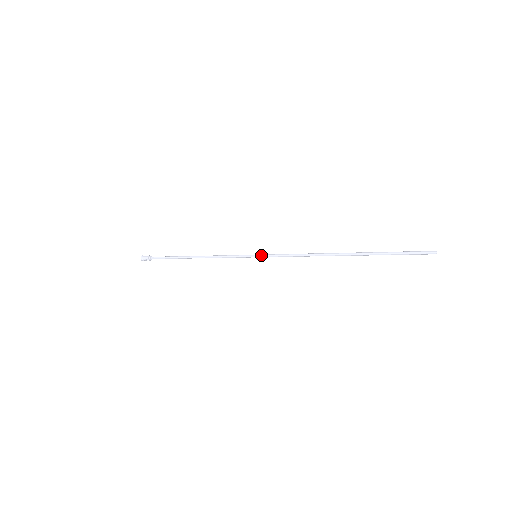
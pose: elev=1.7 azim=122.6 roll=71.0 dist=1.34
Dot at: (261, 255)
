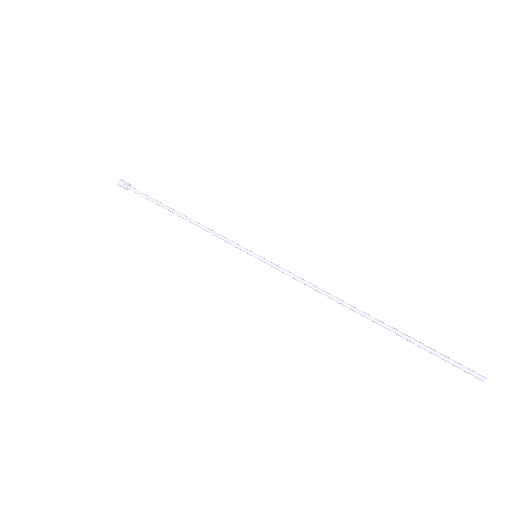
Dot at: (262, 261)
